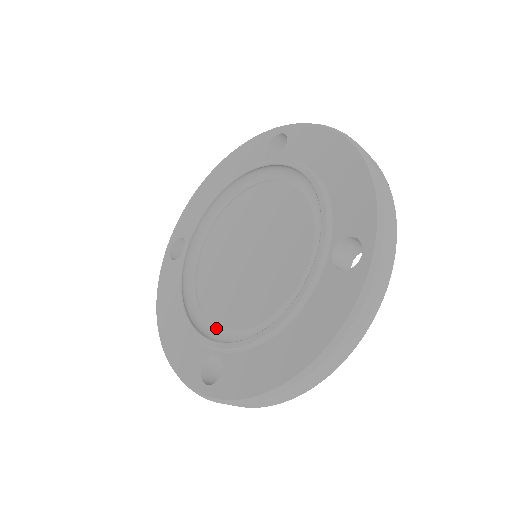
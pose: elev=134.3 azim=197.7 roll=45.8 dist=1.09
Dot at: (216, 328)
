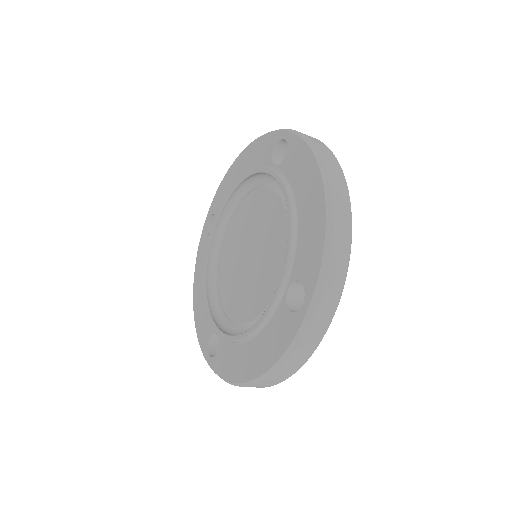
Dot at: (223, 310)
